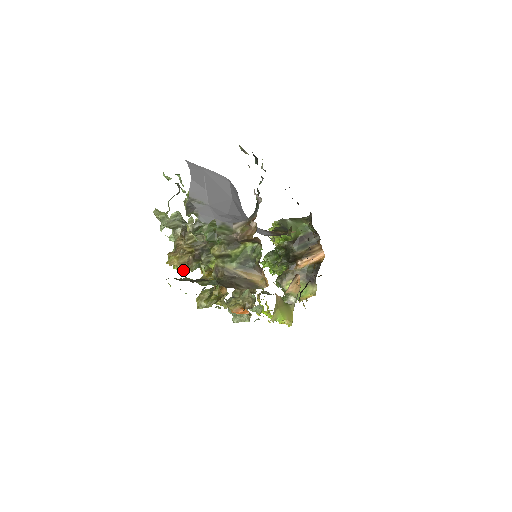
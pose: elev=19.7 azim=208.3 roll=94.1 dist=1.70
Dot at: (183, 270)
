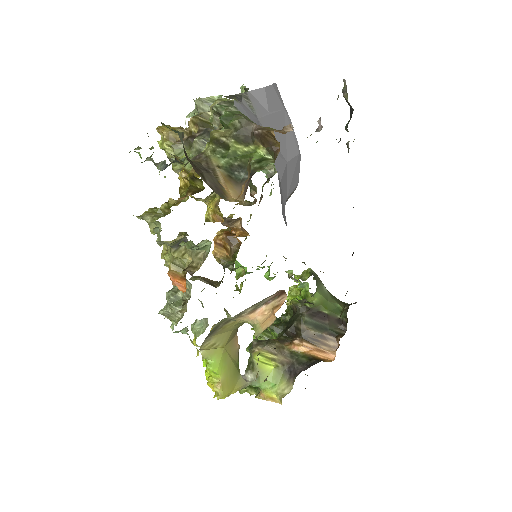
Dot at: (165, 145)
